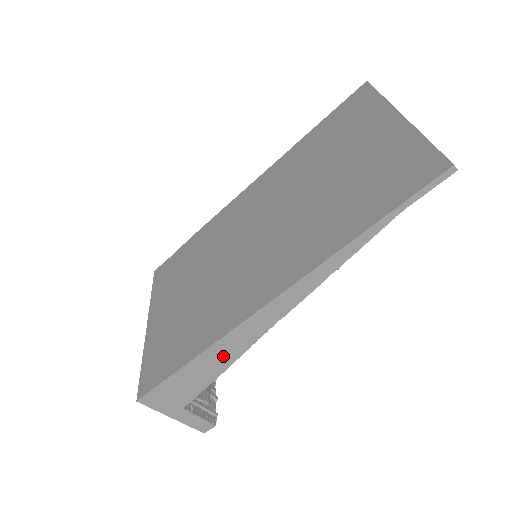
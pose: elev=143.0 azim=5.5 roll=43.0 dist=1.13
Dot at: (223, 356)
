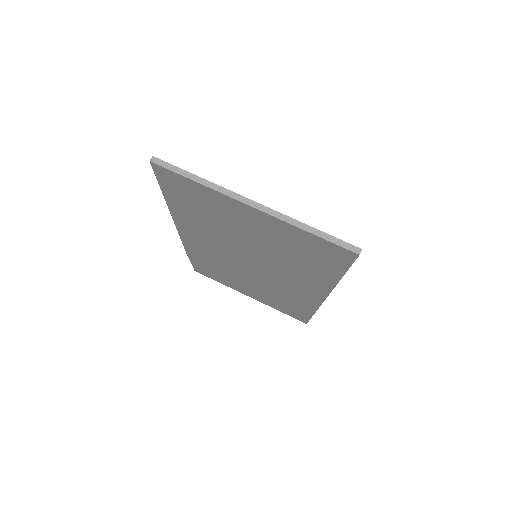
Dot at: occluded
